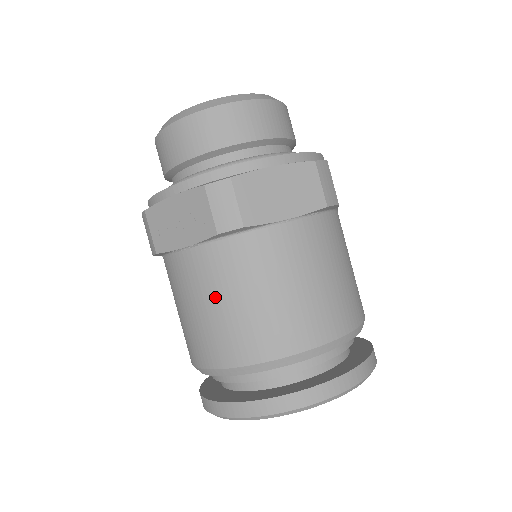
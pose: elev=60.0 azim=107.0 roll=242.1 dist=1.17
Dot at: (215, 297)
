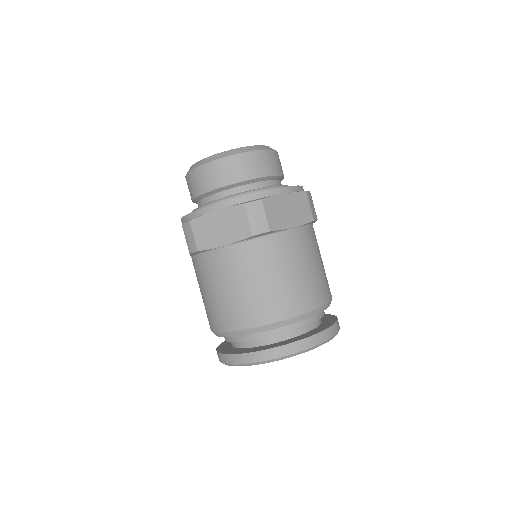
Dot at: (201, 288)
